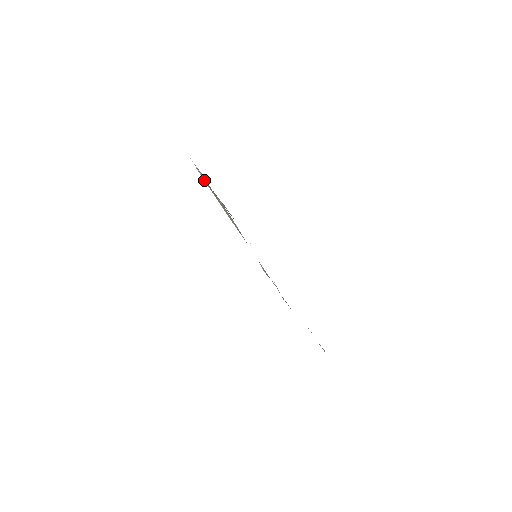
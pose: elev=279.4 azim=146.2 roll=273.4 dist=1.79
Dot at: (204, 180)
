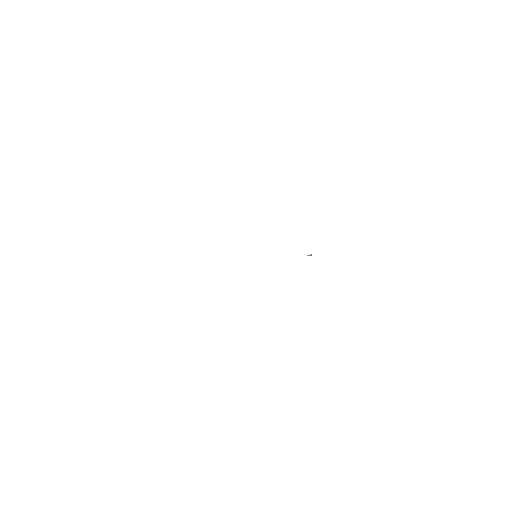
Dot at: occluded
